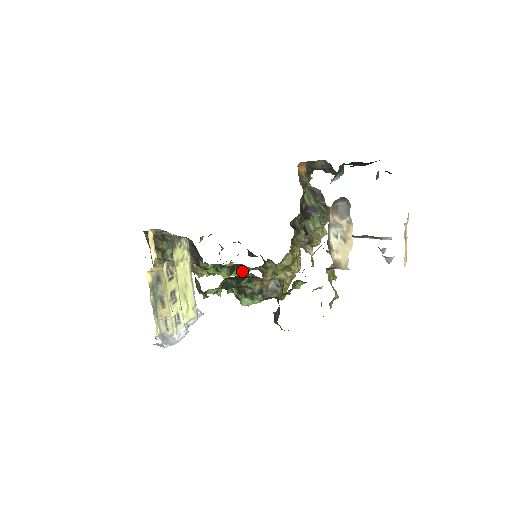
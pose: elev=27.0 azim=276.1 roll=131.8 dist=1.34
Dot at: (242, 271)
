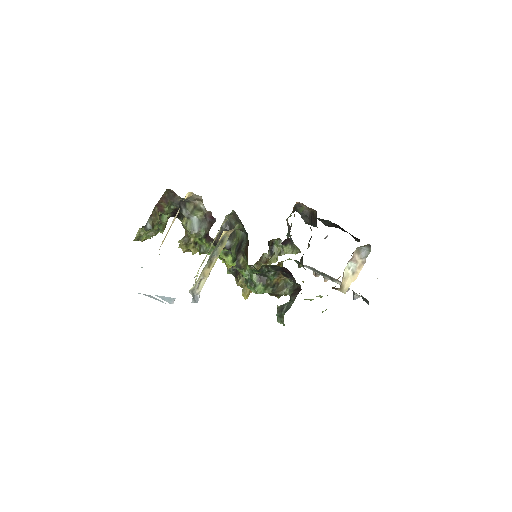
Dot at: occluded
